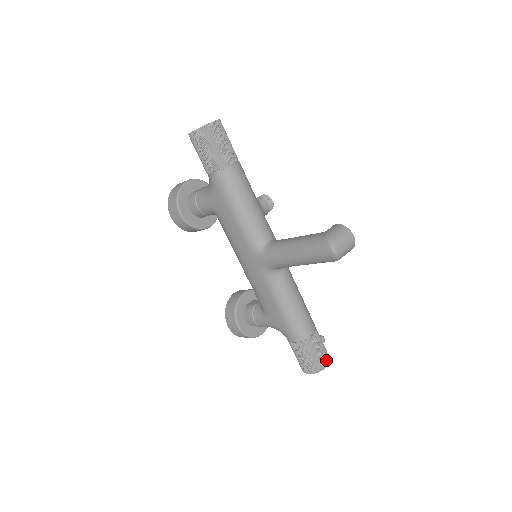
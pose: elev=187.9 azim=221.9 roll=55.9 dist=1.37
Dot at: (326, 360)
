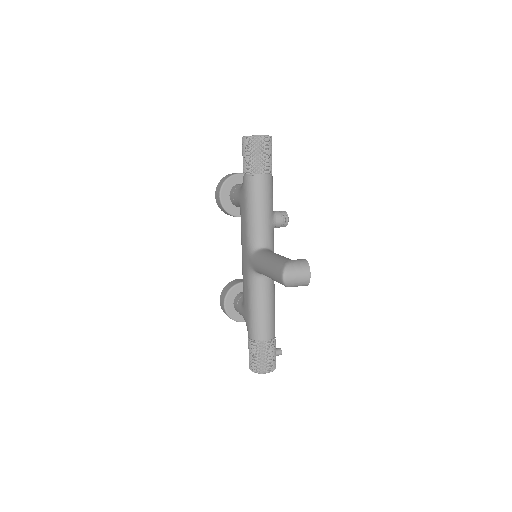
Dot at: (268, 368)
